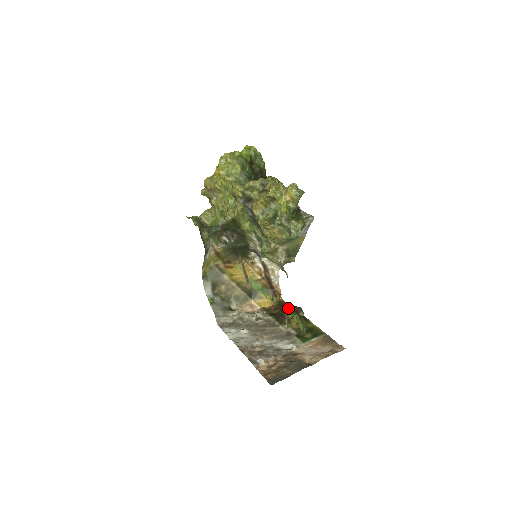
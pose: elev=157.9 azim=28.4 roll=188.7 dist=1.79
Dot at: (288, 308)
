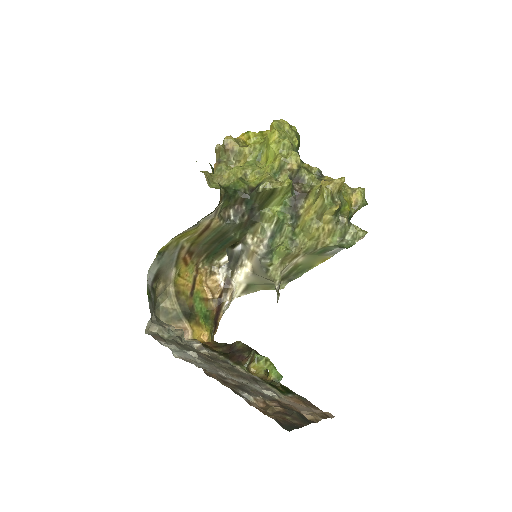
Dot at: (249, 347)
